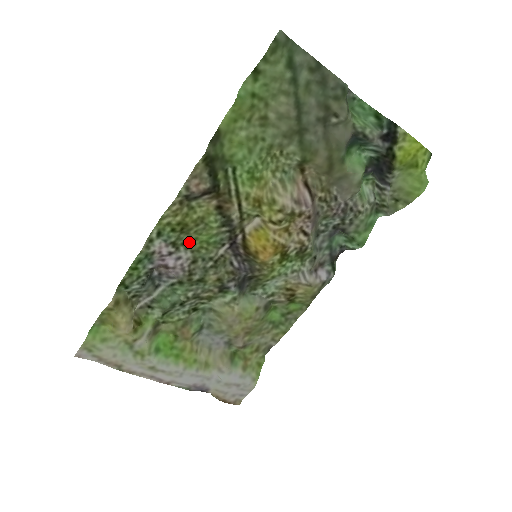
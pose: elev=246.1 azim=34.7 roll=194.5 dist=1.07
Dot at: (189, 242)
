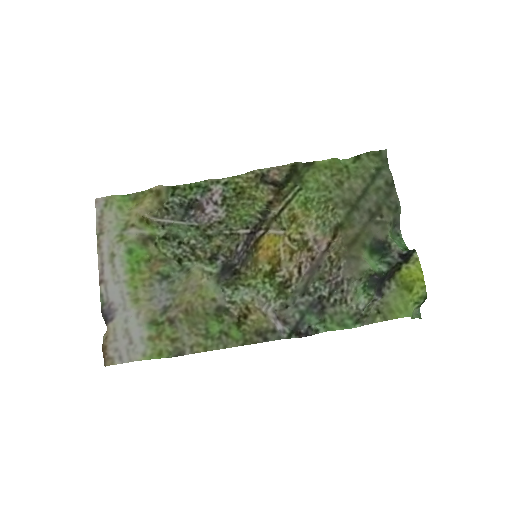
Dot at: (232, 208)
